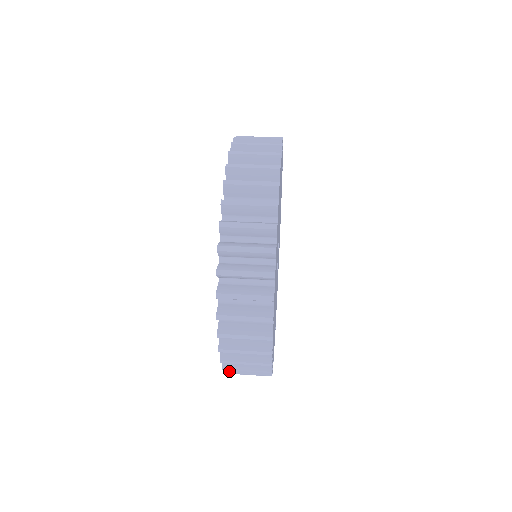
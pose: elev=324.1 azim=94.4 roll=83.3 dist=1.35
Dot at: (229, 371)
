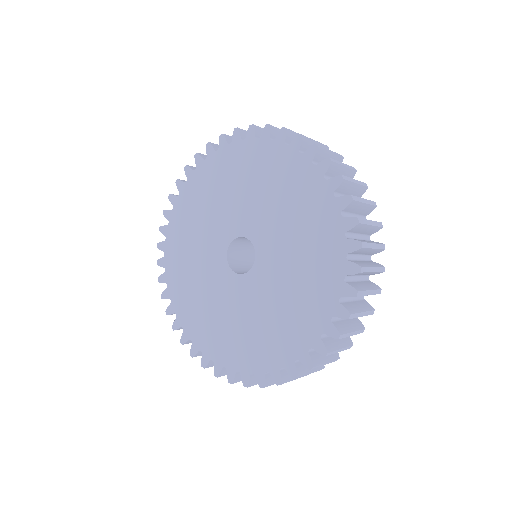
Dot at: (300, 374)
